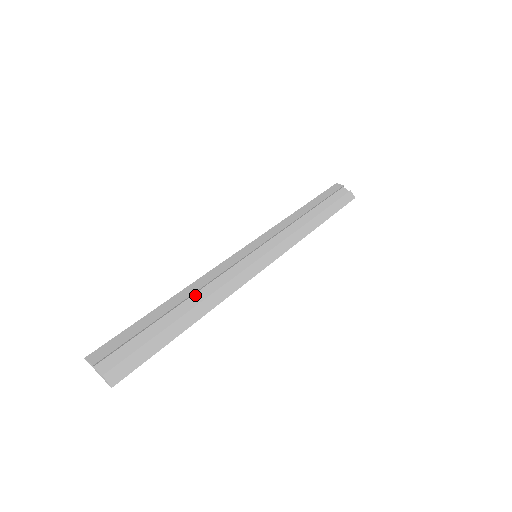
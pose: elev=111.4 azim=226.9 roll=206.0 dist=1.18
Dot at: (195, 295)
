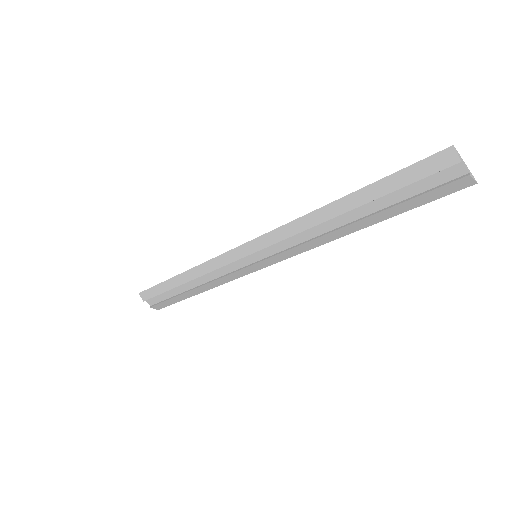
Dot at: (197, 278)
